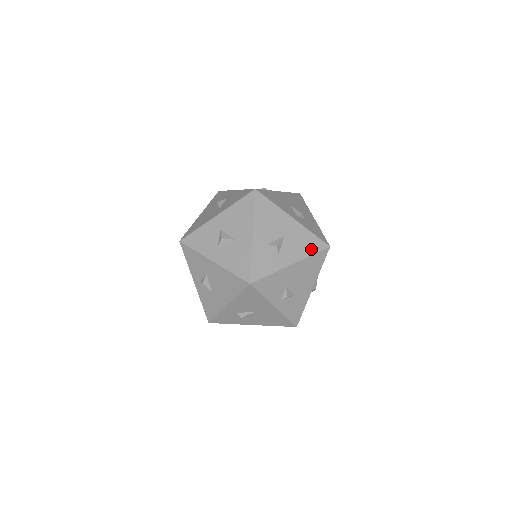
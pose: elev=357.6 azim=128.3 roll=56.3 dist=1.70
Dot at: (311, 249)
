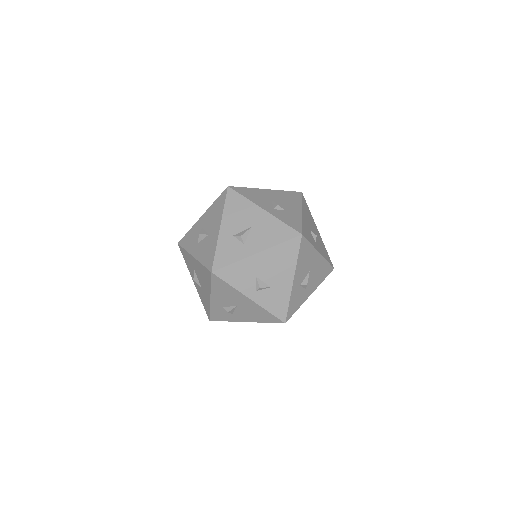
Dot at: (280, 238)
